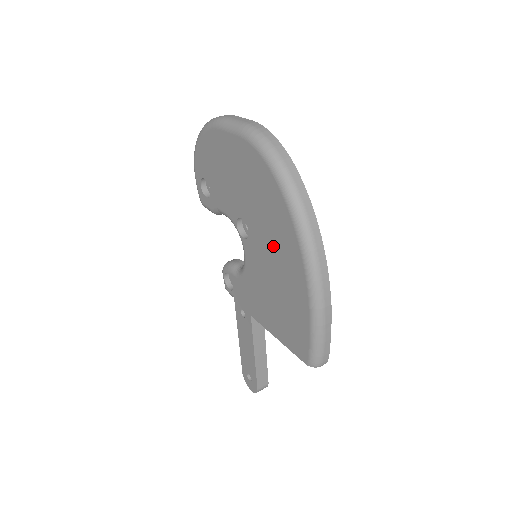
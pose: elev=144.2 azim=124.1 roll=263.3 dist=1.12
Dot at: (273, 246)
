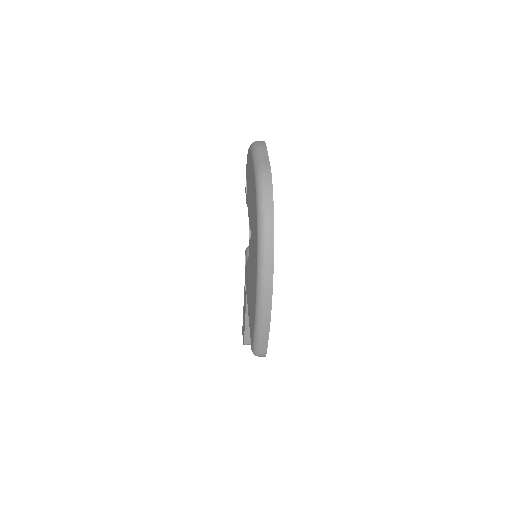
Dot at: (253, 260)
